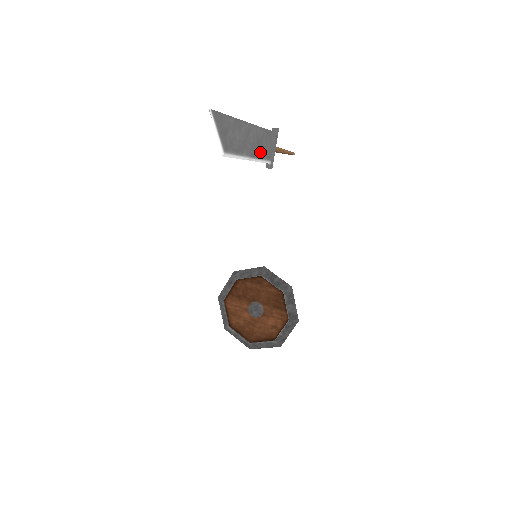
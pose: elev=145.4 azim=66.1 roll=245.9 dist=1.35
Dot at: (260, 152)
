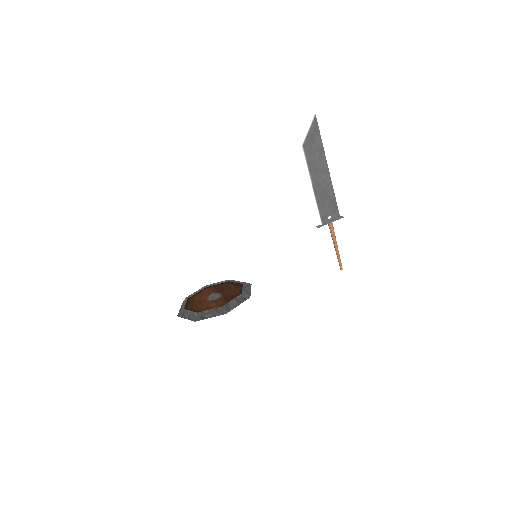
Dot at: (321, 201)
